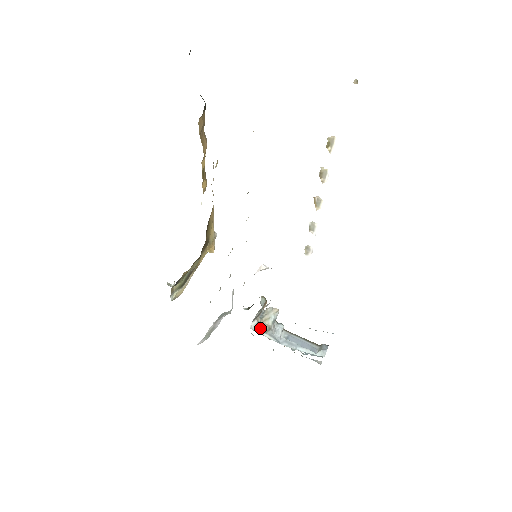
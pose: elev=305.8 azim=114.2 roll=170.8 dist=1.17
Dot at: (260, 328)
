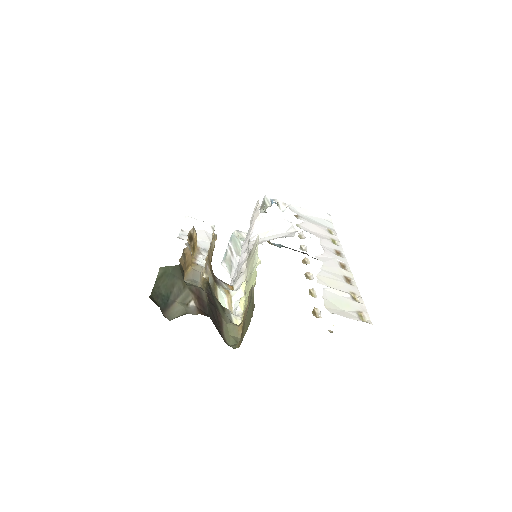
Dot at: occluded
